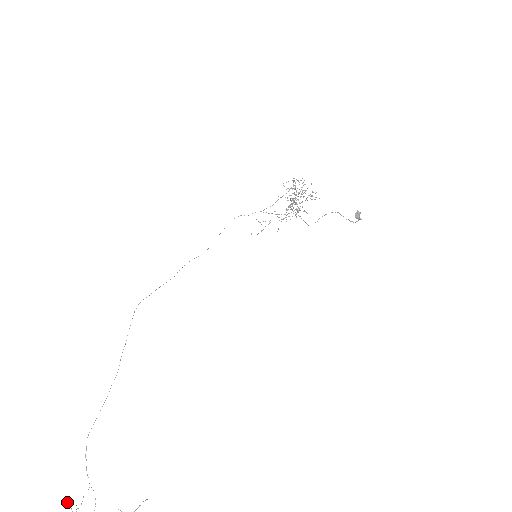
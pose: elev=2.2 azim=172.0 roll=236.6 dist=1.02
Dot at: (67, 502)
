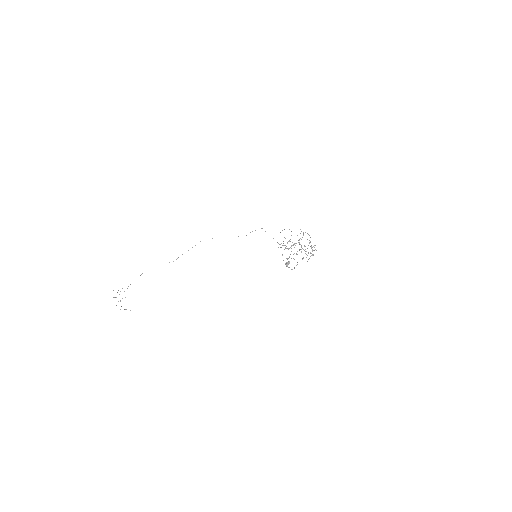
Dot at: occluded
